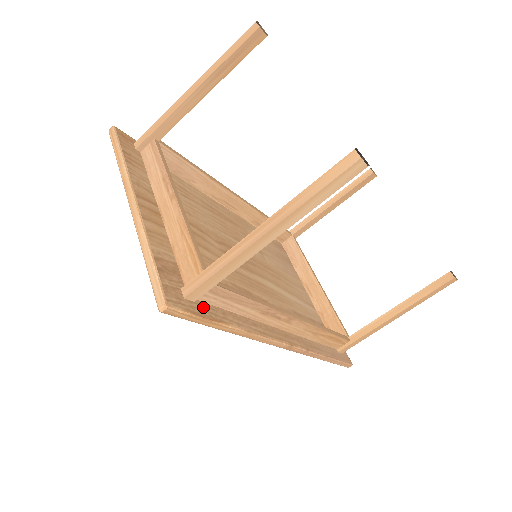
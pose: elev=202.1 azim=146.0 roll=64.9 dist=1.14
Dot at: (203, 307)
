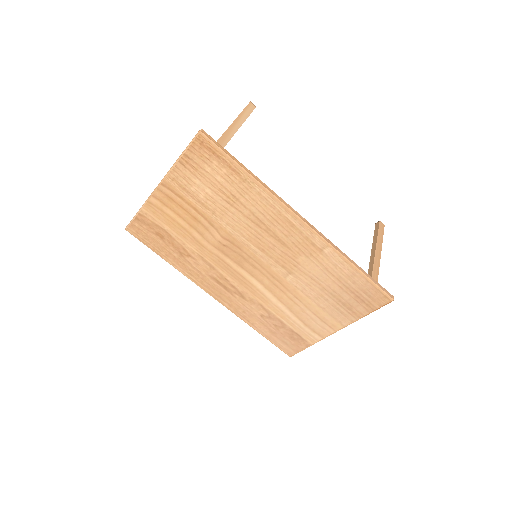
Dot at: occluded
